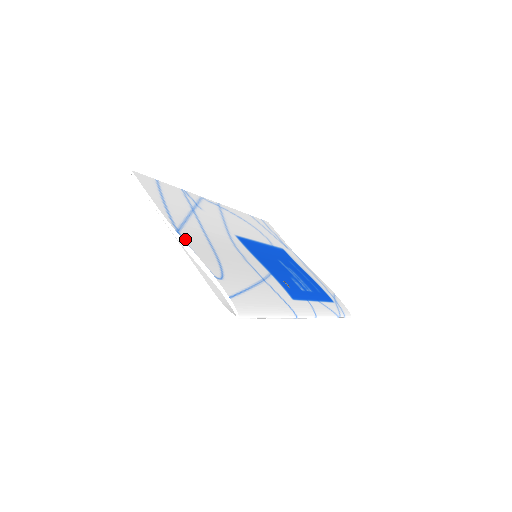
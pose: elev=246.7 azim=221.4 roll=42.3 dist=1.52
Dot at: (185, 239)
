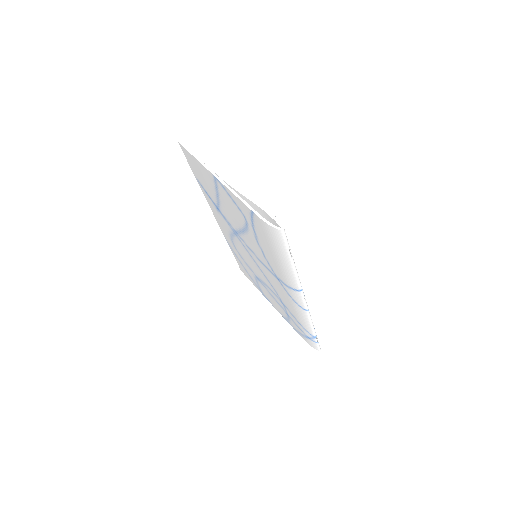
Dot at: (230, 183)
